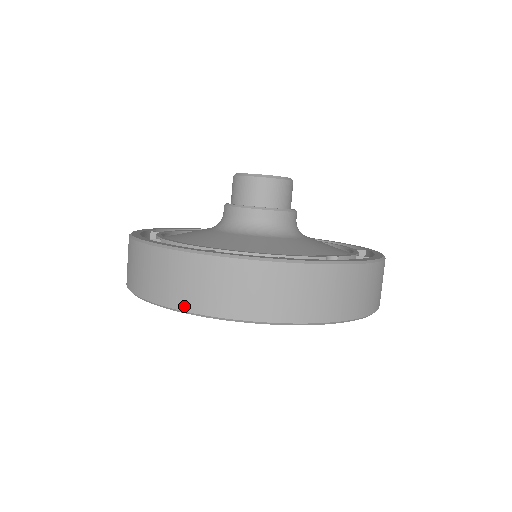
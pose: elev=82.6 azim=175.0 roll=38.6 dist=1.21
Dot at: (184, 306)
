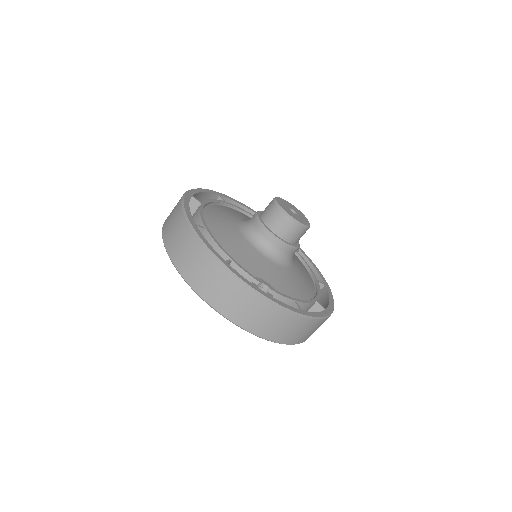
Dot at: (166, 244)
